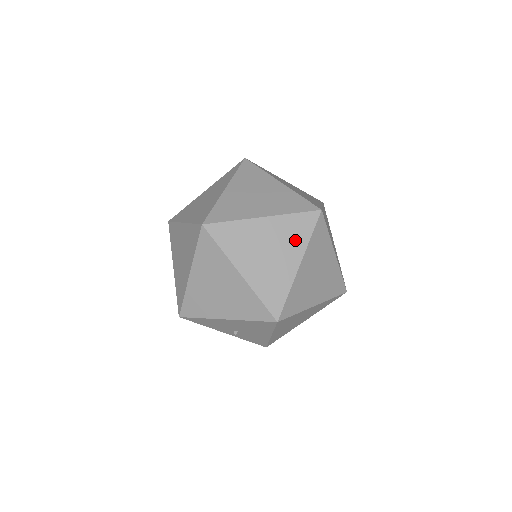
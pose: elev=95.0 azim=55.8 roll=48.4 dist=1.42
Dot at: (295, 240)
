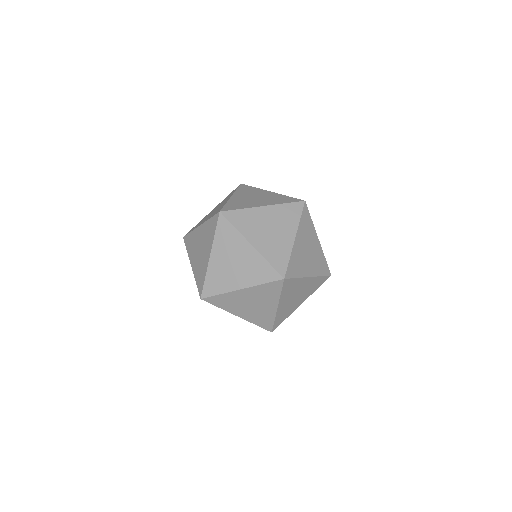
Dot at: (269, 297)
